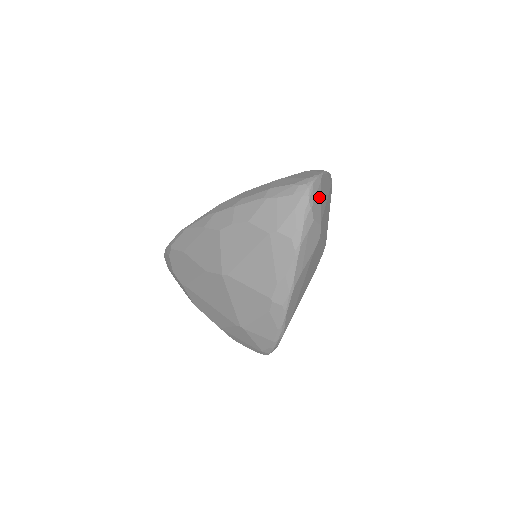
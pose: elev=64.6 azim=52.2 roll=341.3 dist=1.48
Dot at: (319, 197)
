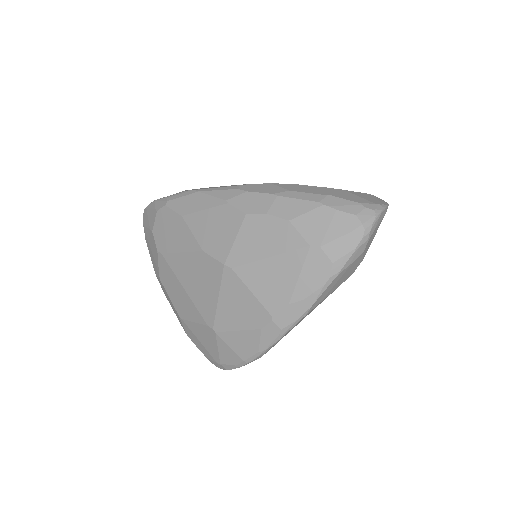
Dot at: occluded
